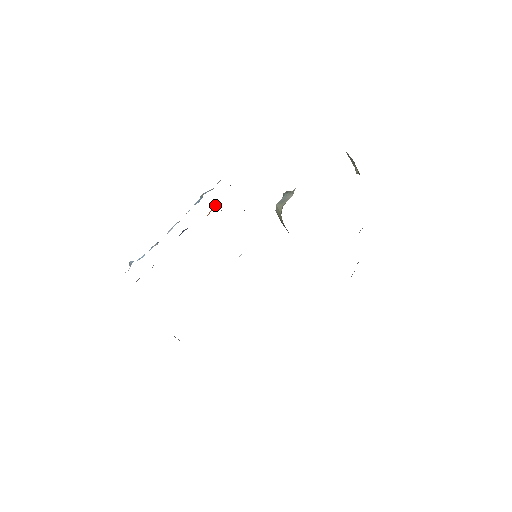
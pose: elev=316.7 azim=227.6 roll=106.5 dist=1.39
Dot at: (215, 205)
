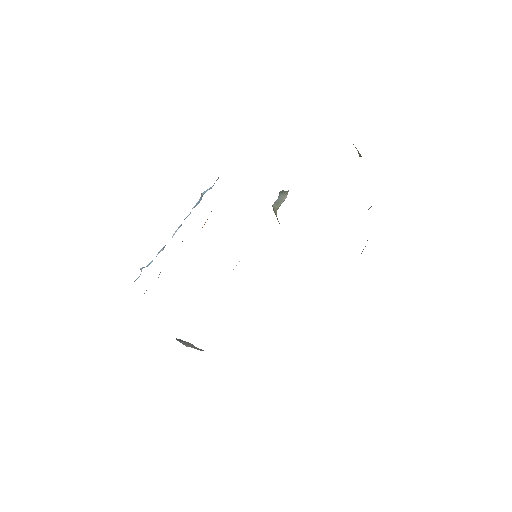
Dot at: occluded
